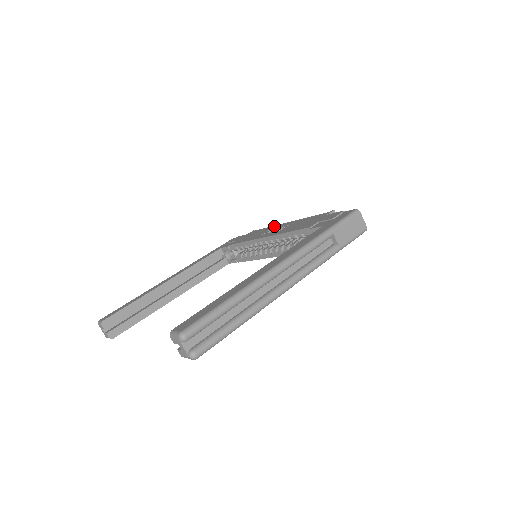
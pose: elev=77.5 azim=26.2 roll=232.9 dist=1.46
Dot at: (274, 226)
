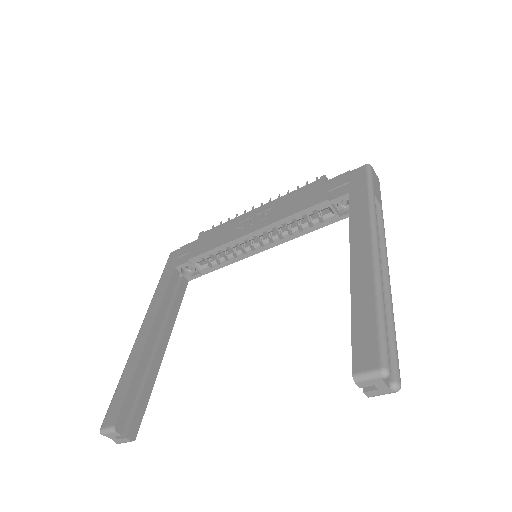
Dot at: (239, 217)
